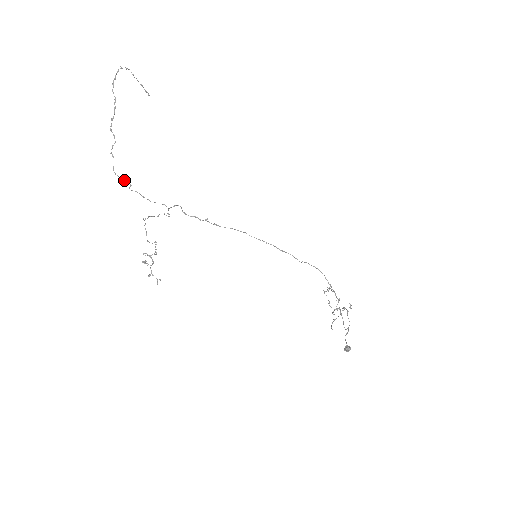
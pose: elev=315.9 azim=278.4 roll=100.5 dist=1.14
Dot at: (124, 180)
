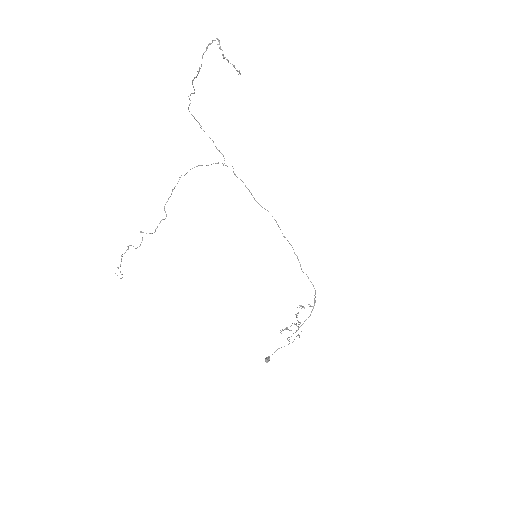
Dot at: occluded
